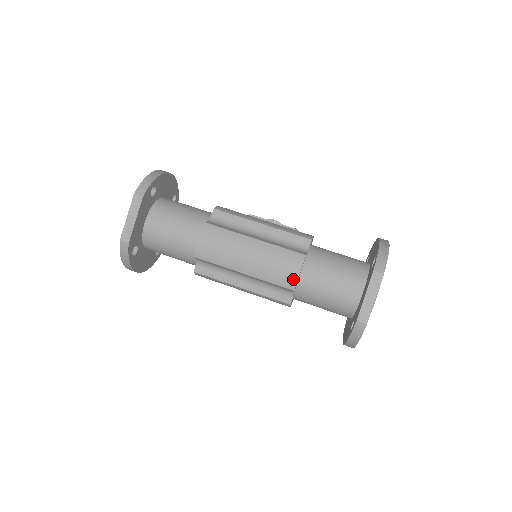
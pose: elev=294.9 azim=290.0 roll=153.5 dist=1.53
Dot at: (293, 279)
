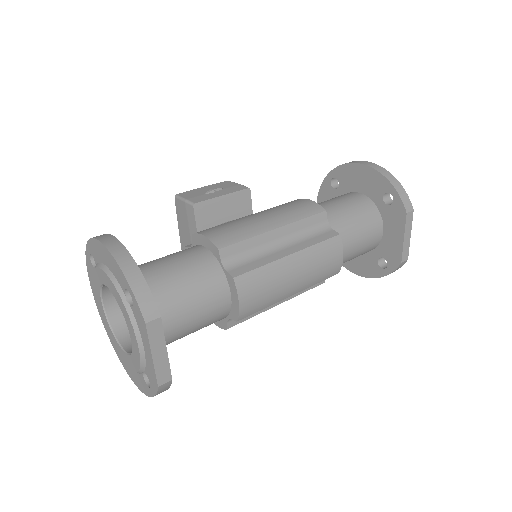
Dot at: (339, 265)
